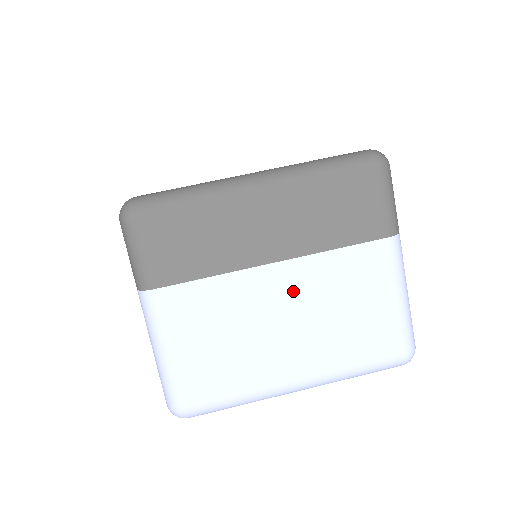
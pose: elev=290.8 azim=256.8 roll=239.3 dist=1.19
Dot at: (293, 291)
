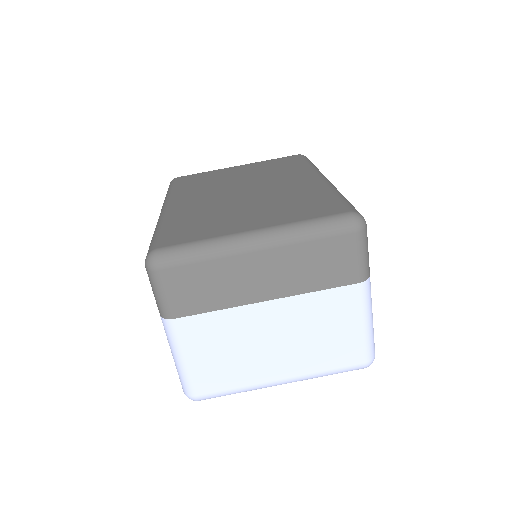
Dot at: (281, 320)
